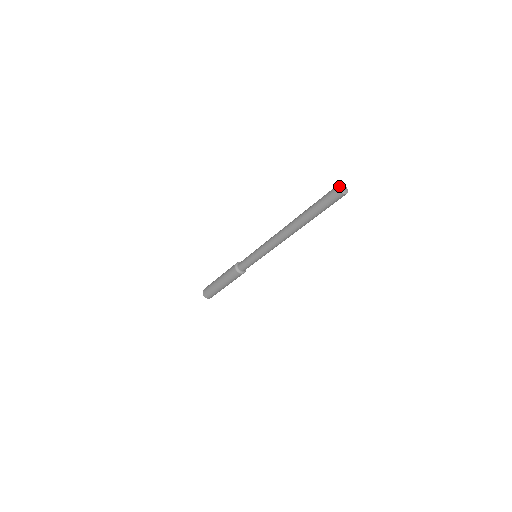
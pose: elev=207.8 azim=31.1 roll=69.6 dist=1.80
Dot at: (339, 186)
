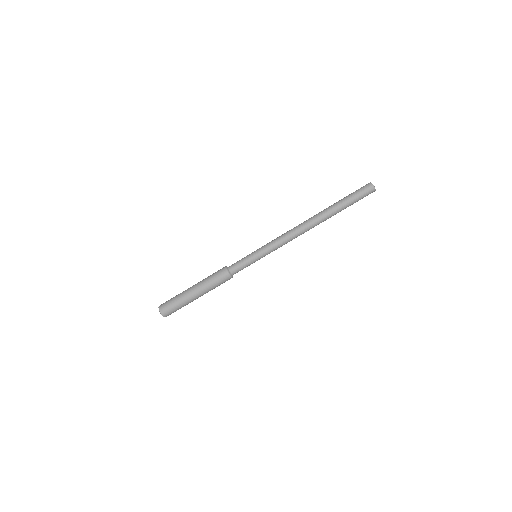
Dot at: occluded
